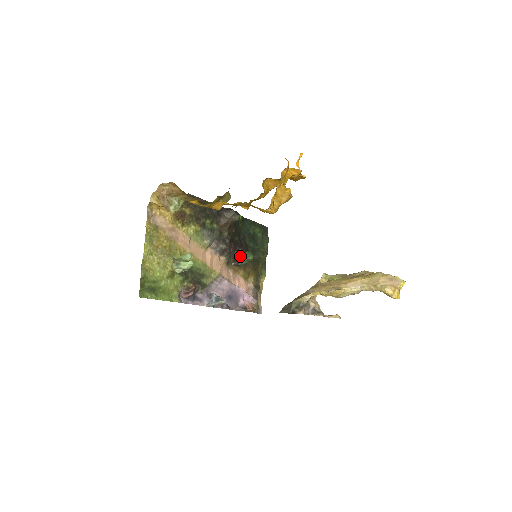
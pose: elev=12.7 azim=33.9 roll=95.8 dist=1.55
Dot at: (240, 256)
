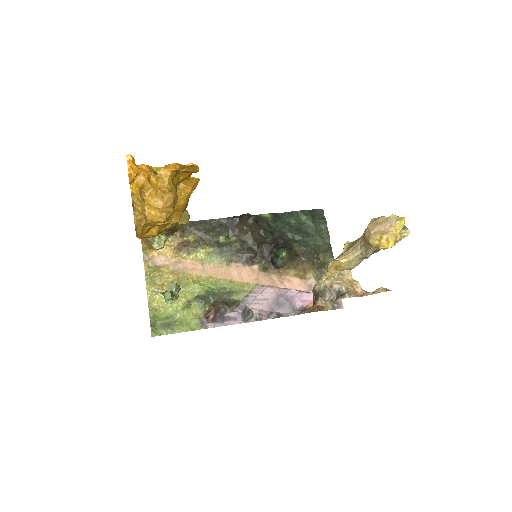
Dot at: (274, 257)
